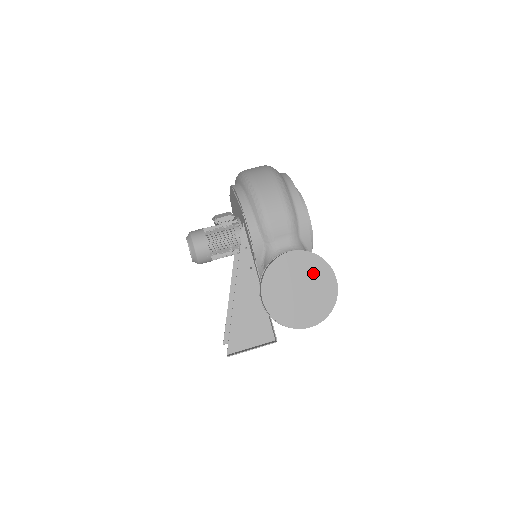
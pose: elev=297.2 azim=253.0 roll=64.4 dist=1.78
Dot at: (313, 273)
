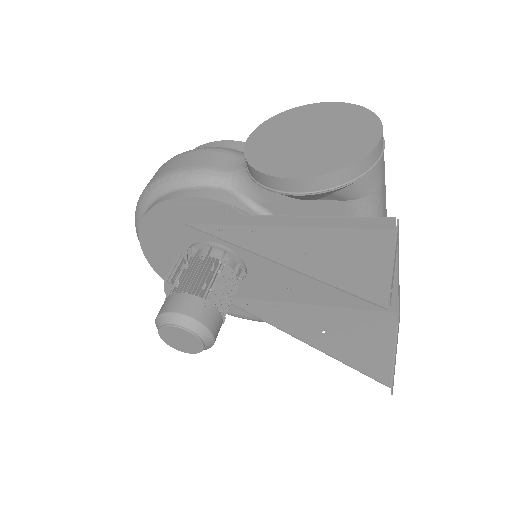
Dot at: (297, 122)
